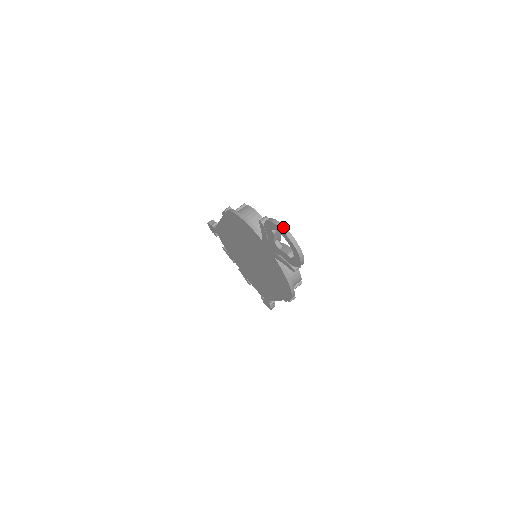
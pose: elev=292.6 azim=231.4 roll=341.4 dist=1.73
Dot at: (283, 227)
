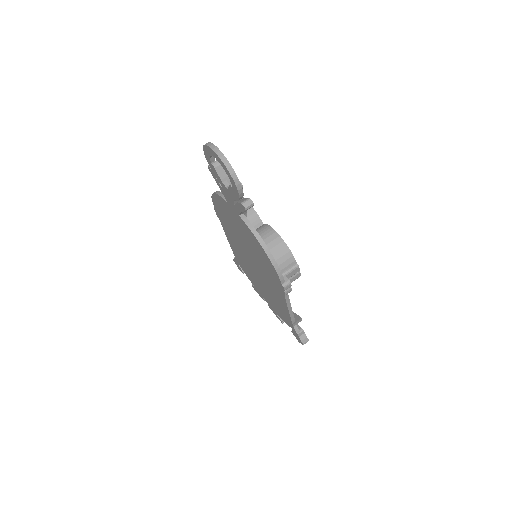
Dot at: (208, 143)
